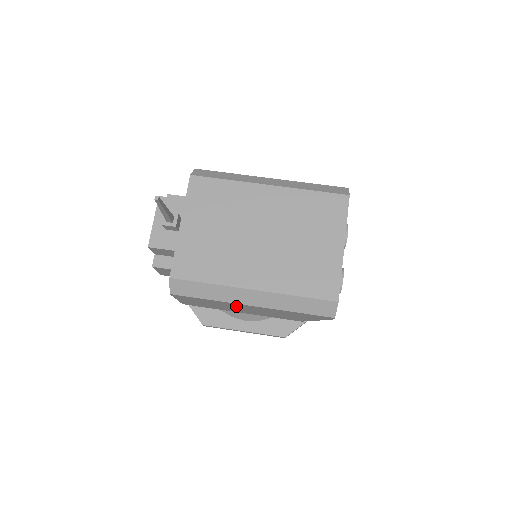
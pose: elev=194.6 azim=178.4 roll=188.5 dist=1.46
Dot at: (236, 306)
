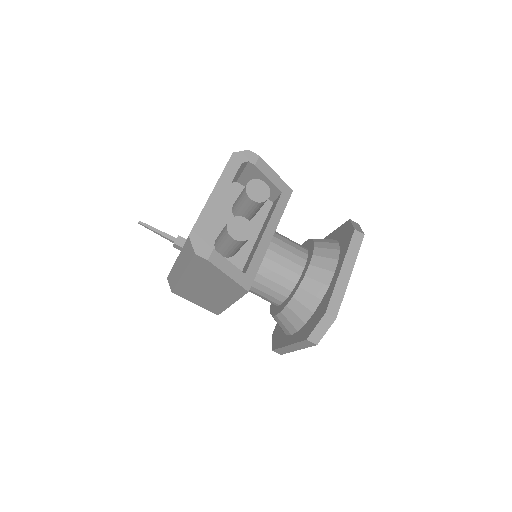
Dot at: (195, 287)
